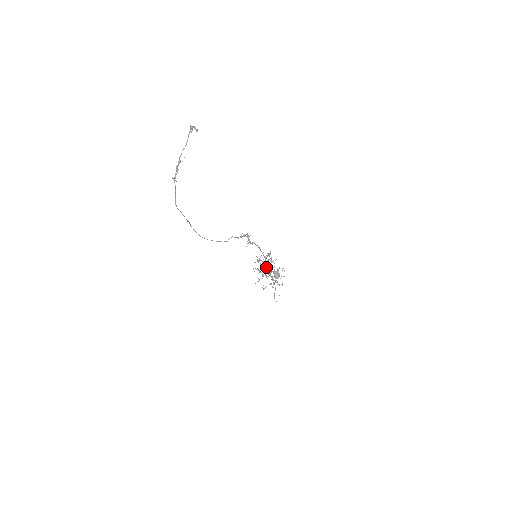
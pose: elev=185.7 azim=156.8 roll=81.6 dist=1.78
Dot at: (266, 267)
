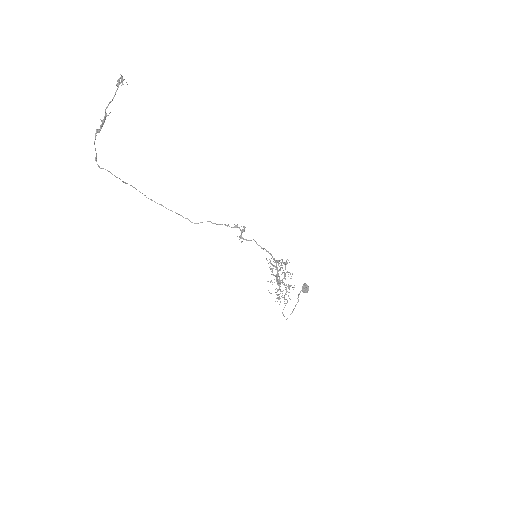
Dot at: occluded
